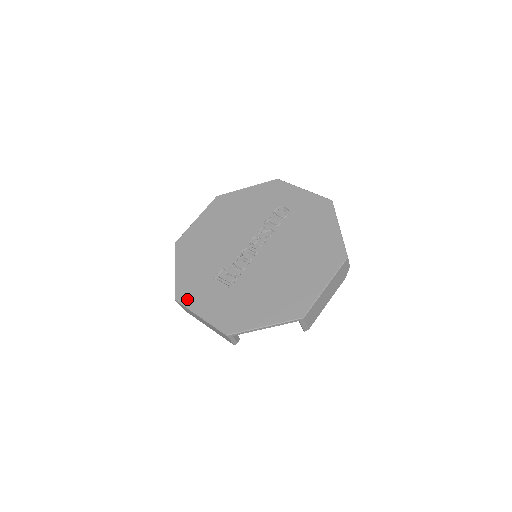
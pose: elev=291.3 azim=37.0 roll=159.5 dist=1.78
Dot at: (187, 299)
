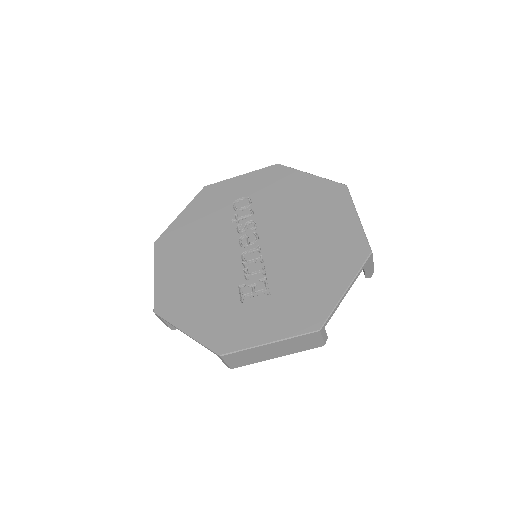
Dot at: (234, 342)
